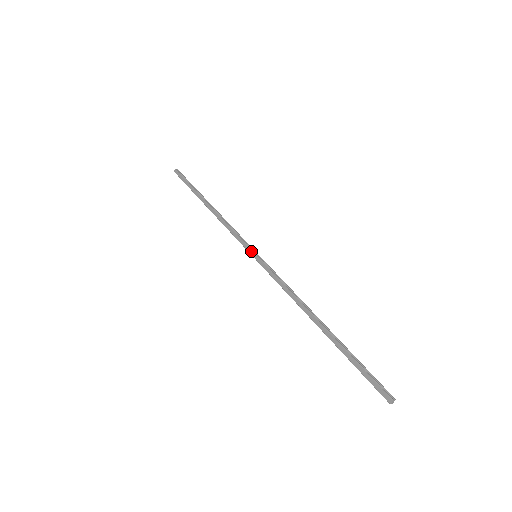
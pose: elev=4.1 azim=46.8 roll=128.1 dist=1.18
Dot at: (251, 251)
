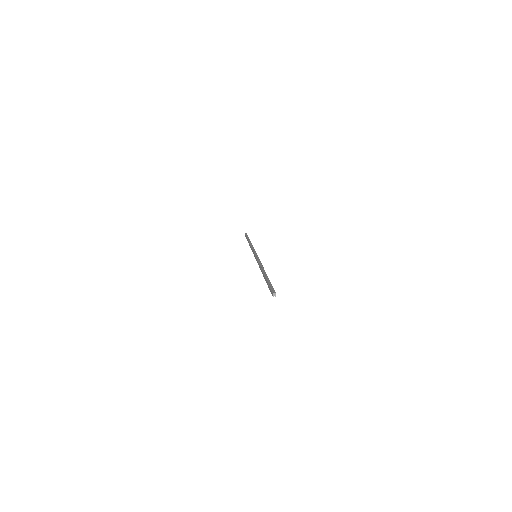
Dot at: (254, 254)
